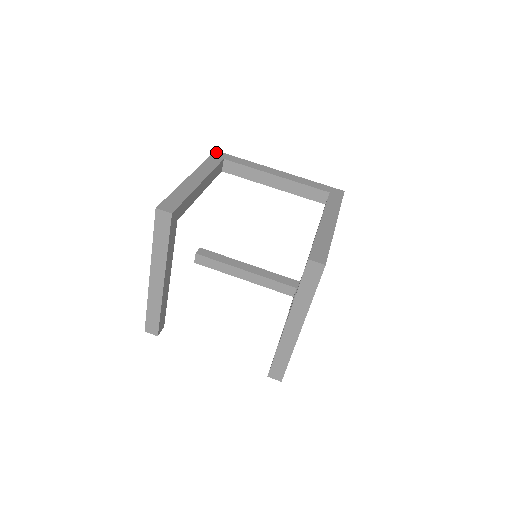
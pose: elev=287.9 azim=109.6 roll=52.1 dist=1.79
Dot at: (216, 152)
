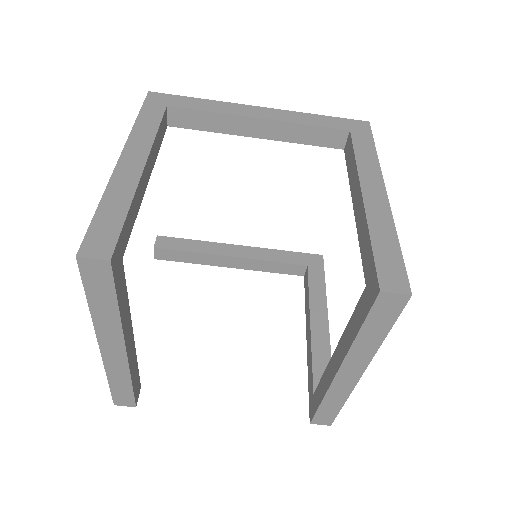
Dot at: (150, 95)
